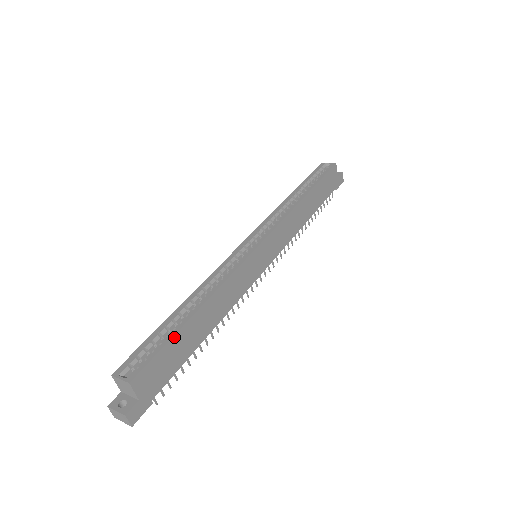
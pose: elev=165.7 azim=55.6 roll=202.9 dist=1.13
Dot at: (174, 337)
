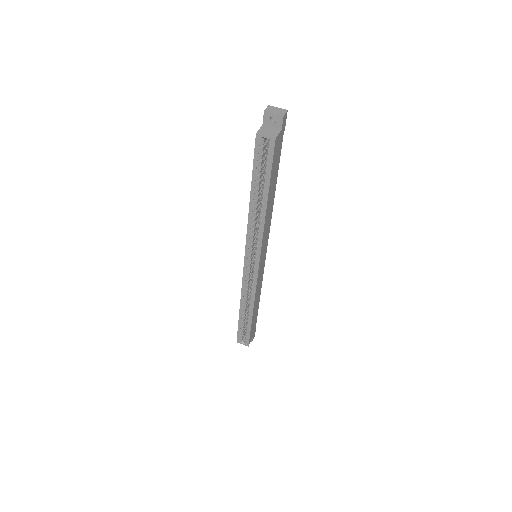
Dot at: (251, 327)
